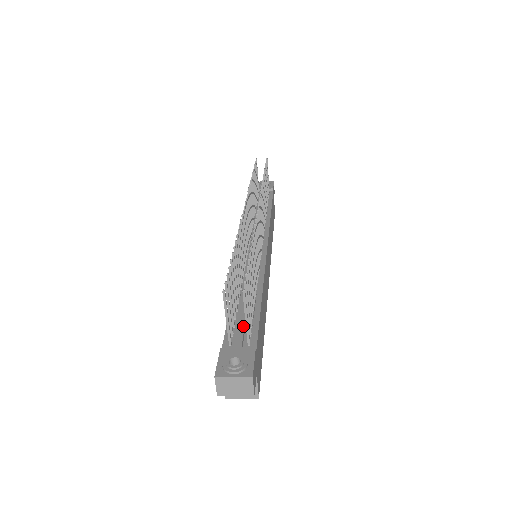
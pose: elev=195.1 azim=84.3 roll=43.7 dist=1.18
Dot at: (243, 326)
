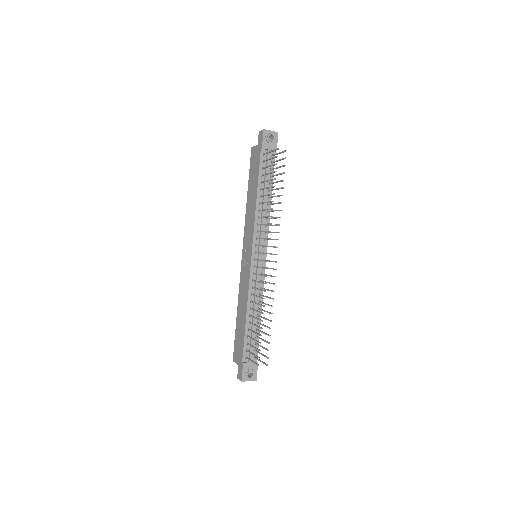
Dot at: occluded
